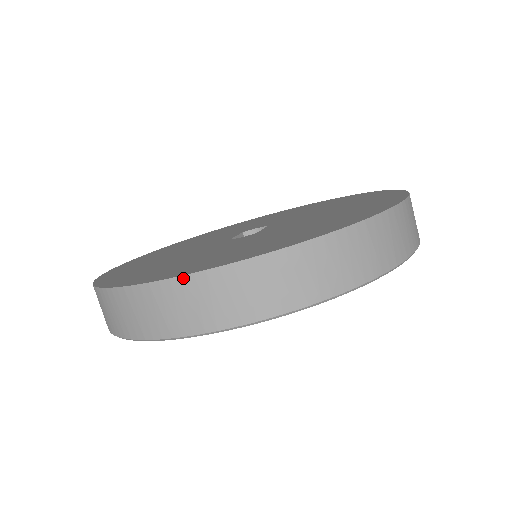
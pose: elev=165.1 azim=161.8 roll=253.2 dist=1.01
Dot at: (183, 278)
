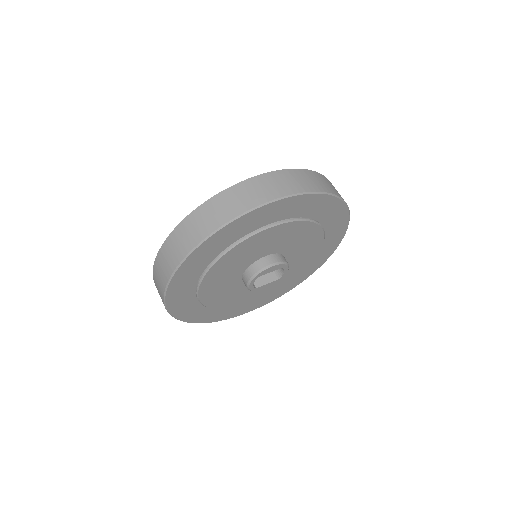
Dot at: (153, 277)
